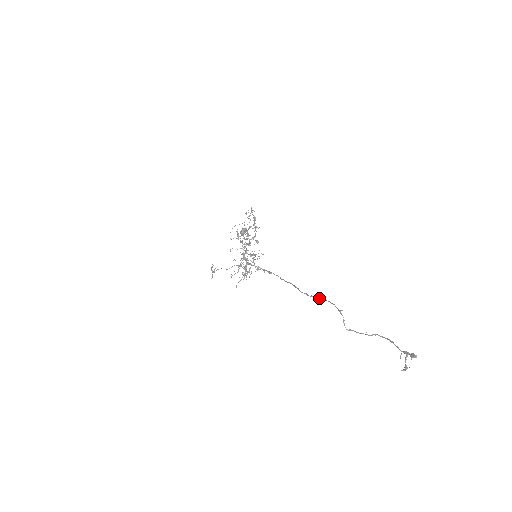
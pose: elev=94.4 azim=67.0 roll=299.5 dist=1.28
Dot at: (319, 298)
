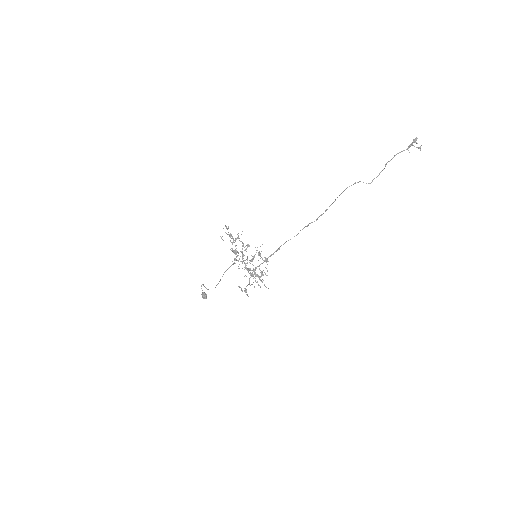
Dot at: occluded
